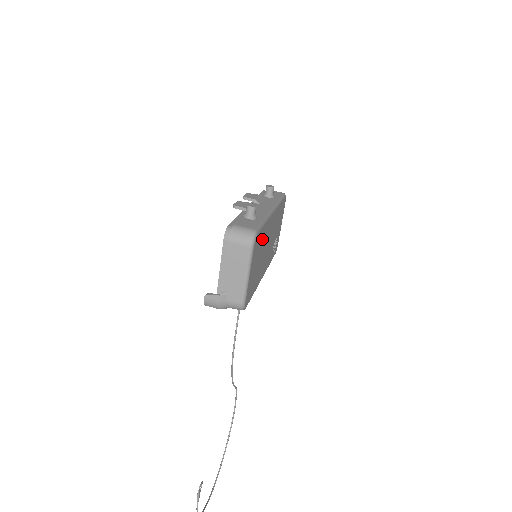
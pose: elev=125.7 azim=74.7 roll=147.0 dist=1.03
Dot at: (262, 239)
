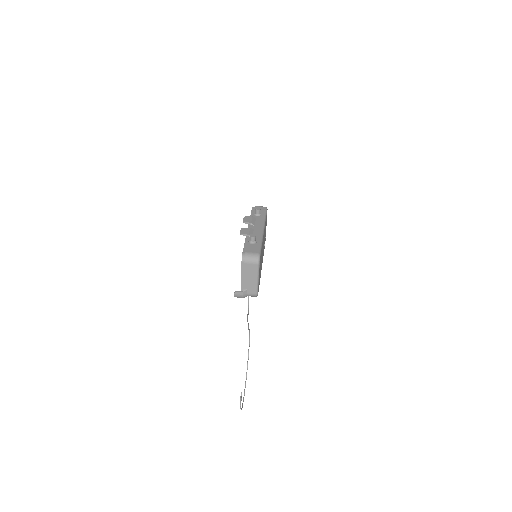
Dot at: (261, 253)
